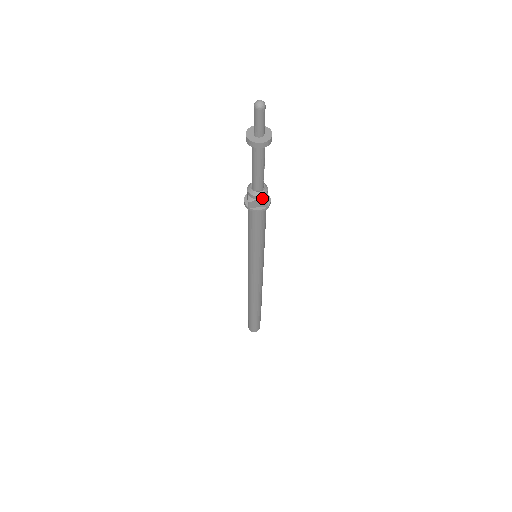
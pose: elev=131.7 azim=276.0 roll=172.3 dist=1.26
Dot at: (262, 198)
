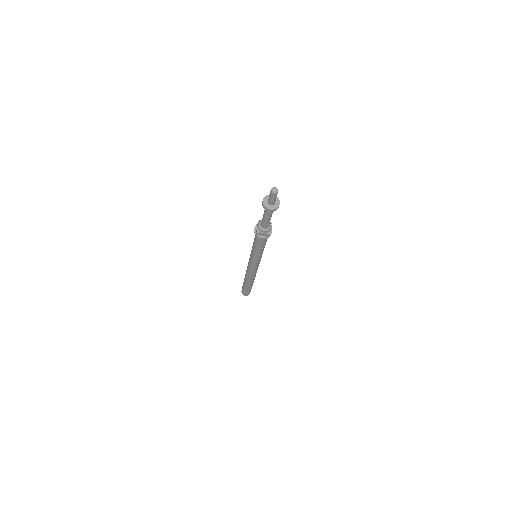
Dot at: (266, 232)
